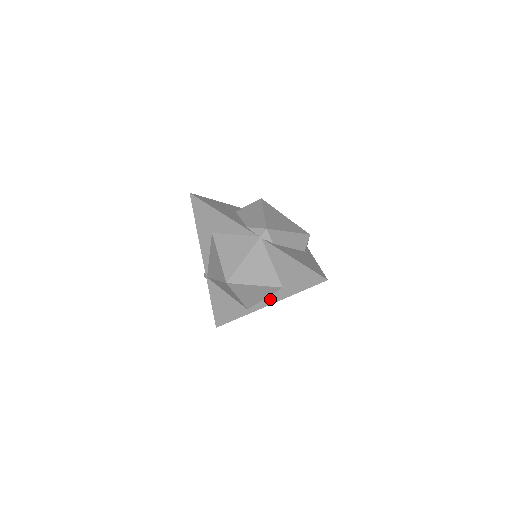
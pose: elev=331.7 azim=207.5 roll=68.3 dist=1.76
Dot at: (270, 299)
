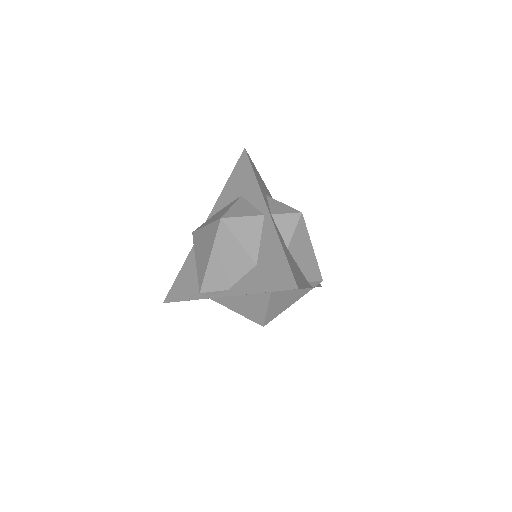
Dot at: occluded
